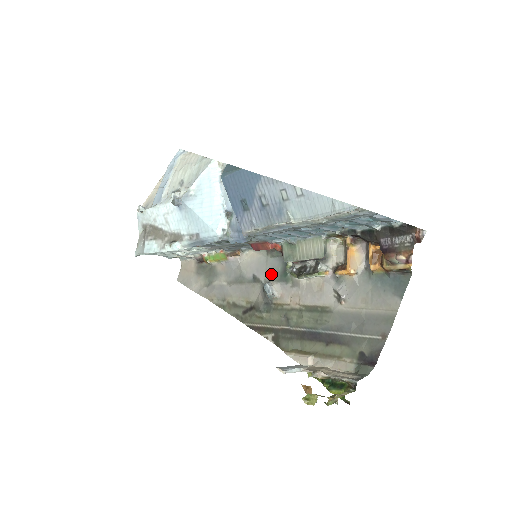
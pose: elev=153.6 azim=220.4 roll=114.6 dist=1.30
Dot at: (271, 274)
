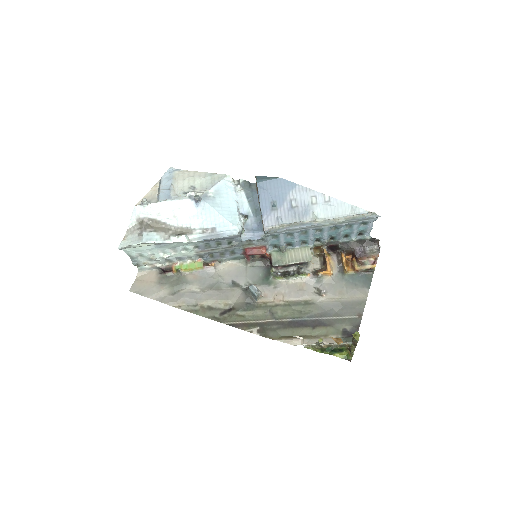
Dot at: (252, 279)
